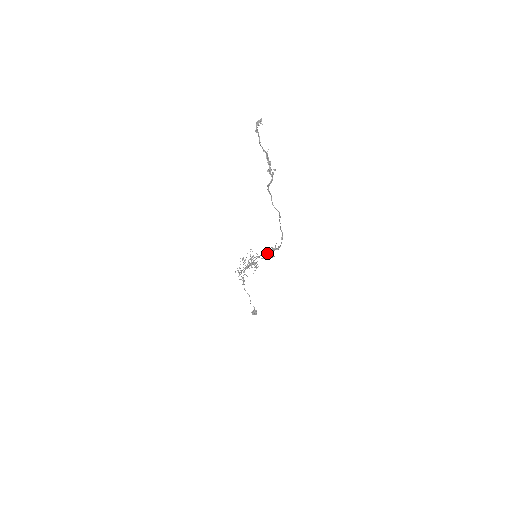
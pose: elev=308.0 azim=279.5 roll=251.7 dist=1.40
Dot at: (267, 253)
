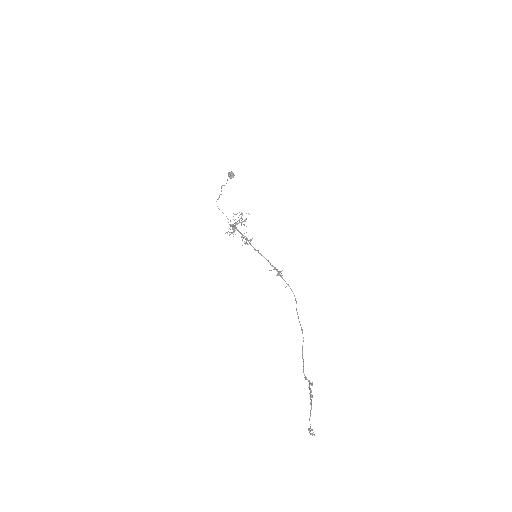
Dot at: (270, 264)
